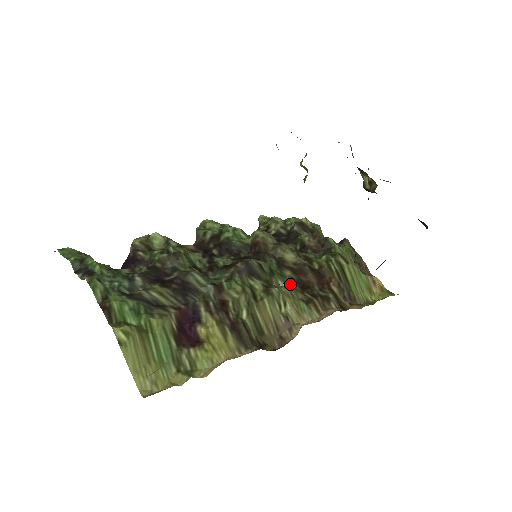
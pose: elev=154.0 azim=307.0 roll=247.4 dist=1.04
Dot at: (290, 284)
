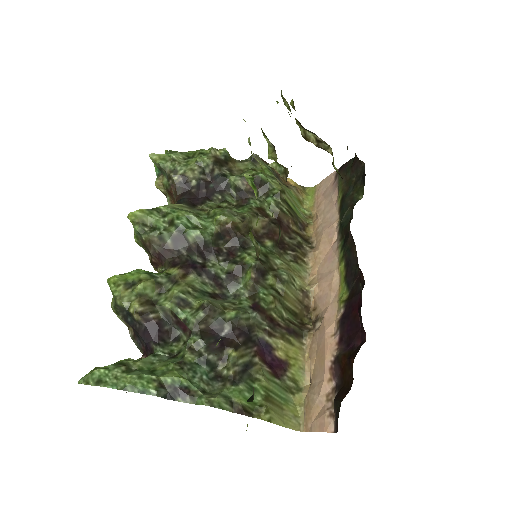
Dot at: (279, 255)
